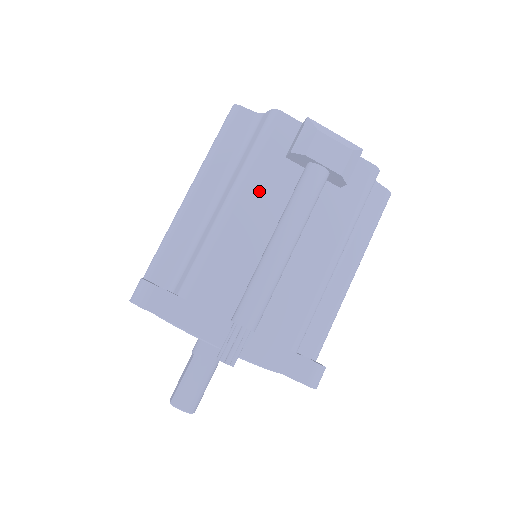
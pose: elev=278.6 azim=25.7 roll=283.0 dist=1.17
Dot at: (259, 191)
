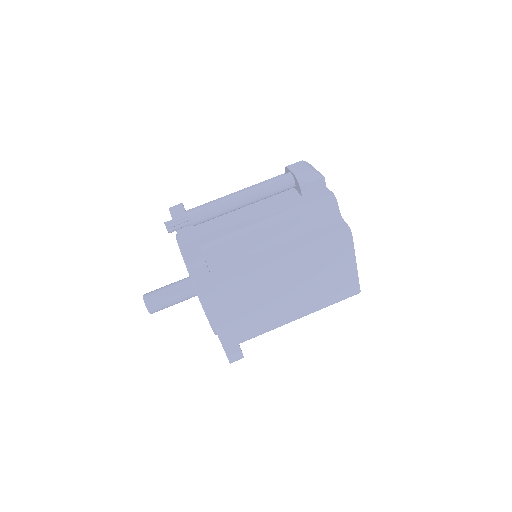
Dot at: occluded
